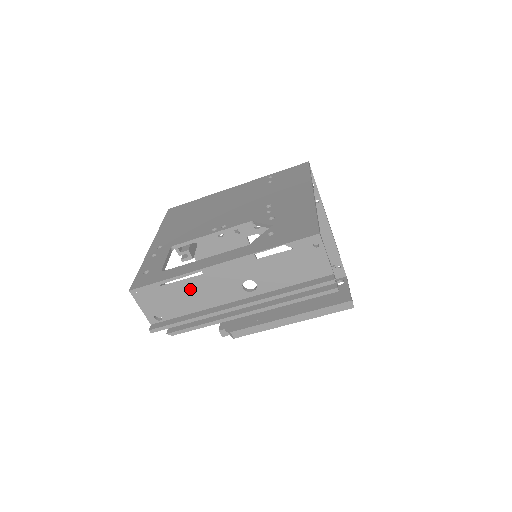
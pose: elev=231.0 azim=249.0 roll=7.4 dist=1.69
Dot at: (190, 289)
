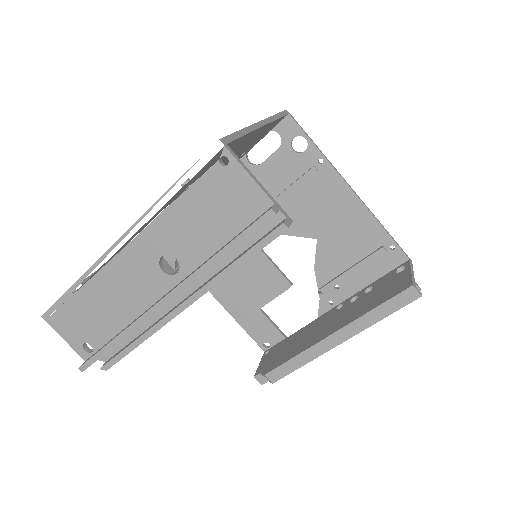
Dot at: (102, 293)
